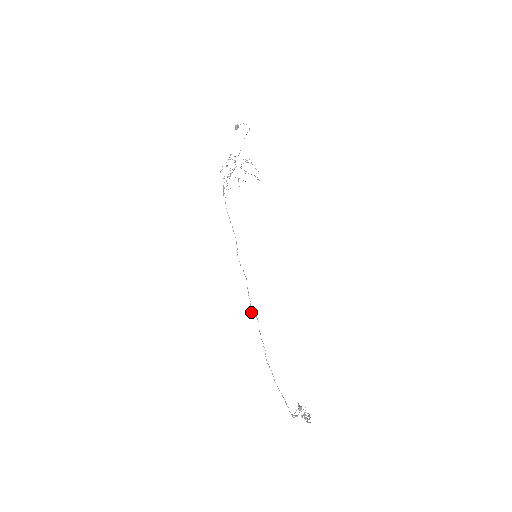
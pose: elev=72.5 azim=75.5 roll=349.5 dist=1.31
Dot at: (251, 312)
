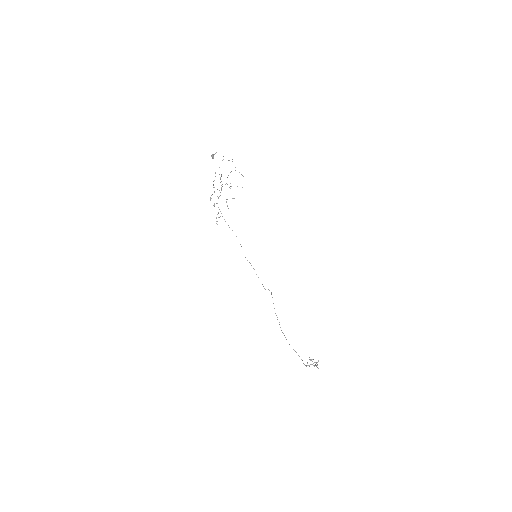
Dot at: (265, 289)
